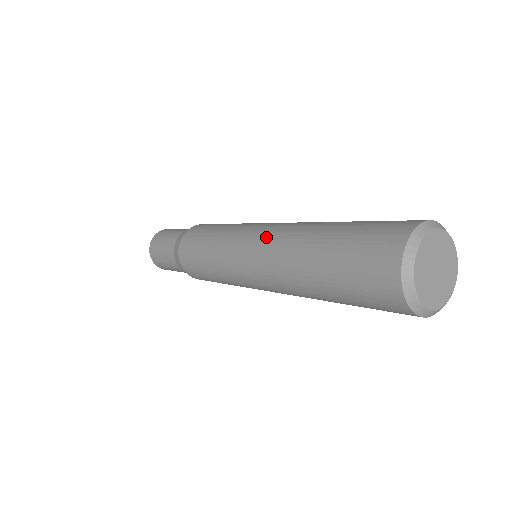
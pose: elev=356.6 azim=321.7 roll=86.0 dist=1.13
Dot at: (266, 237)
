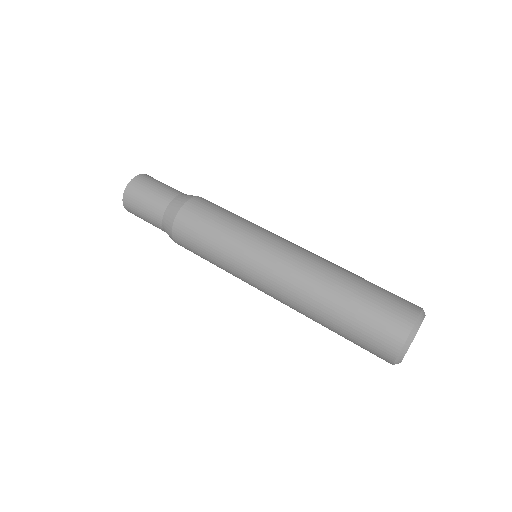
Dot at: (275, 297)
